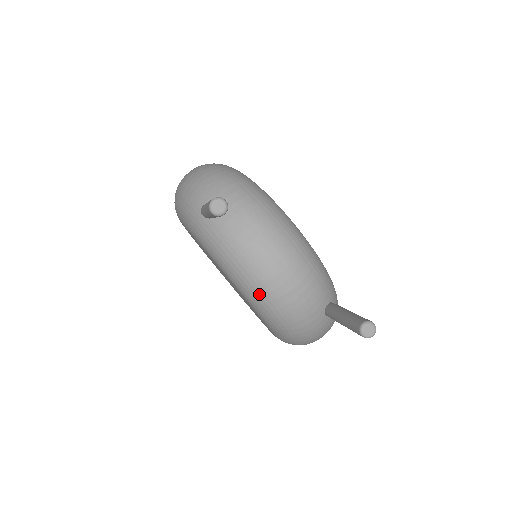
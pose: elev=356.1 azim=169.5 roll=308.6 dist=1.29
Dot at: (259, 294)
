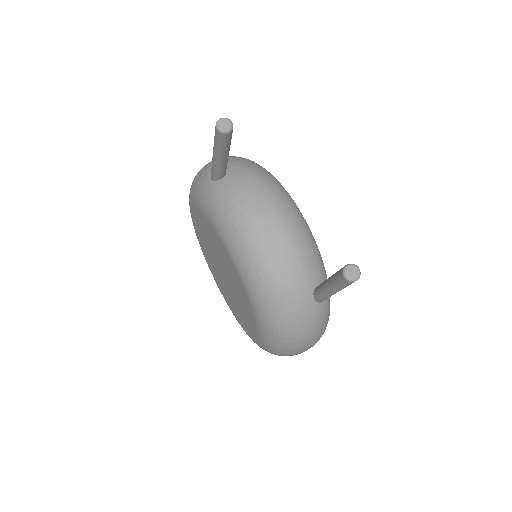
Dot at: (249, 252)
